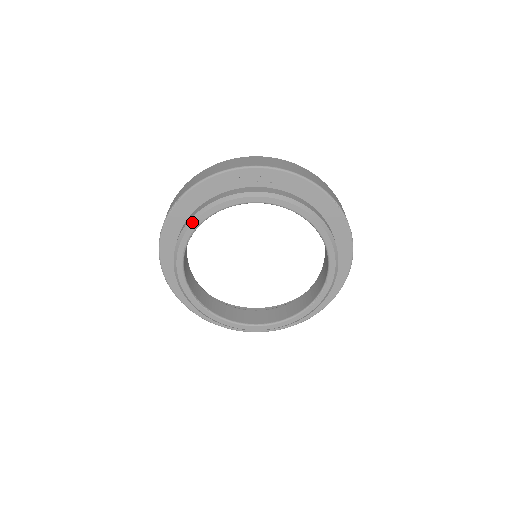
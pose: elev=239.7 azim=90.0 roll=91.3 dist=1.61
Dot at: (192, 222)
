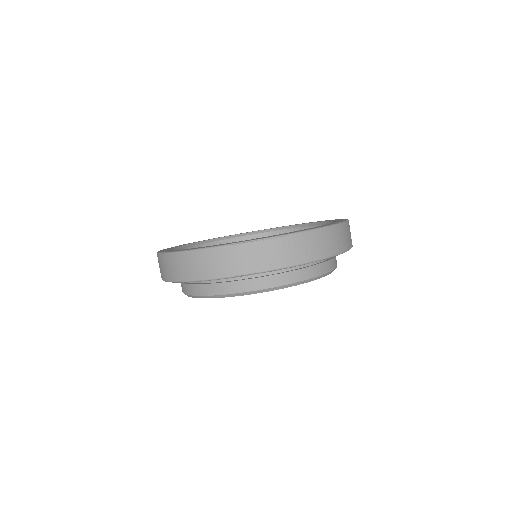
Dot at: occluded
